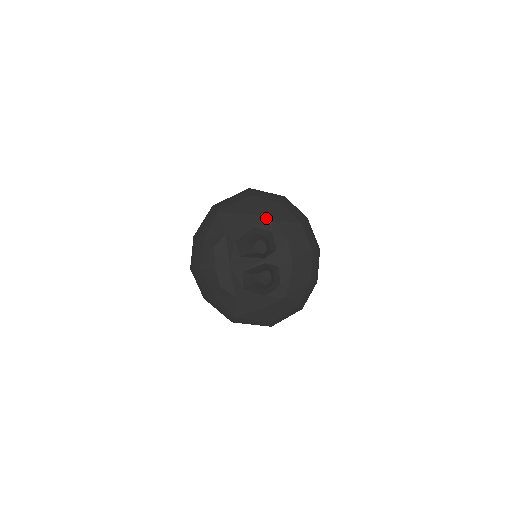
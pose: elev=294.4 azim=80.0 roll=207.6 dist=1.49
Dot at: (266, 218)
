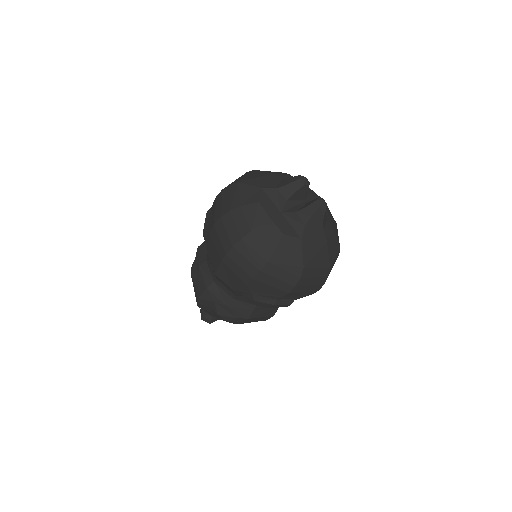
Dot at: (283, 174)
